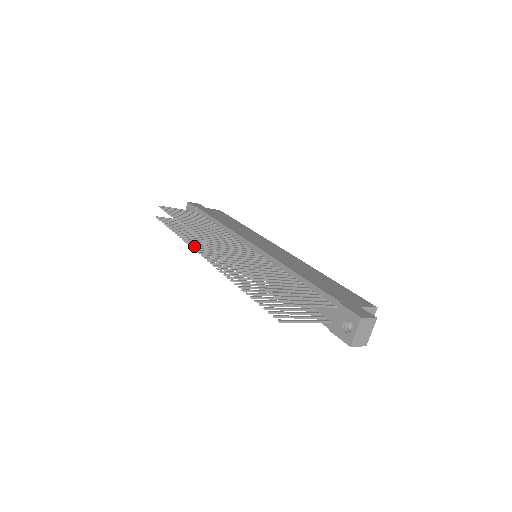
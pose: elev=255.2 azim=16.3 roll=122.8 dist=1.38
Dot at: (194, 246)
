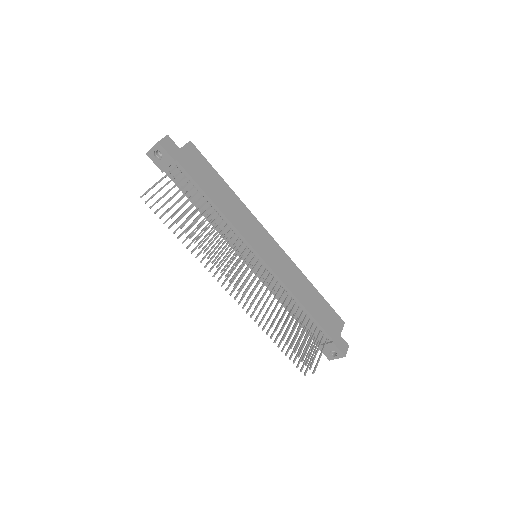
Dot at: occluded
